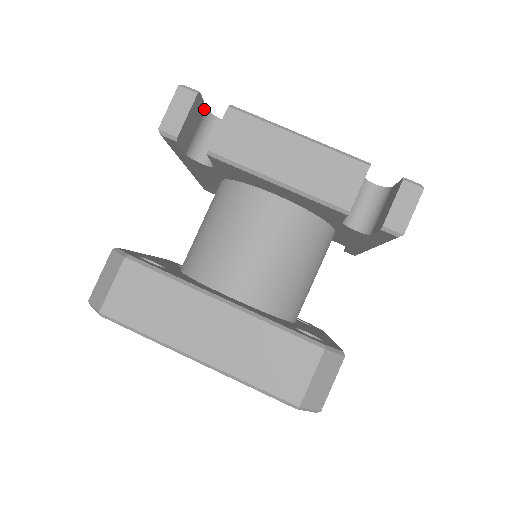
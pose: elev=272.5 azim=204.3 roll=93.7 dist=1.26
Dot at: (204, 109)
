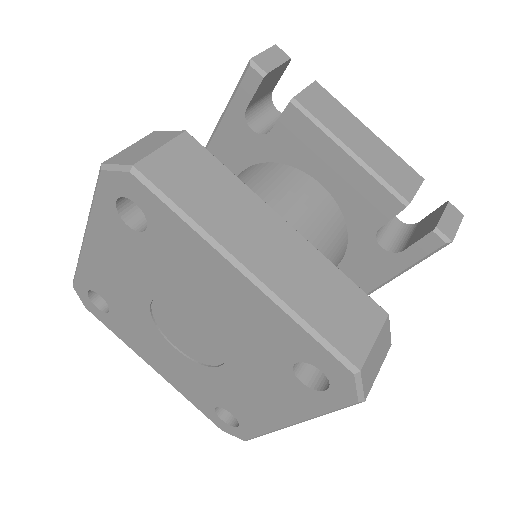
Dot at: (273, 87)
